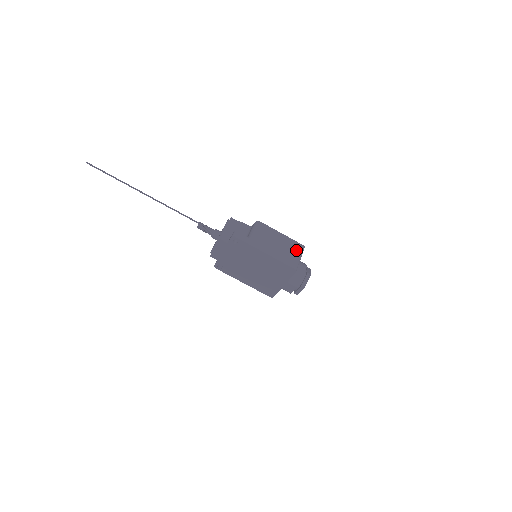
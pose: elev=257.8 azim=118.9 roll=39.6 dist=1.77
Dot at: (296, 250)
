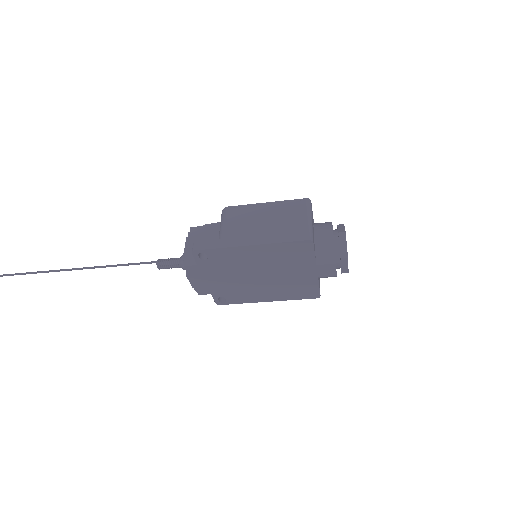
Dot at: (298, 212)
